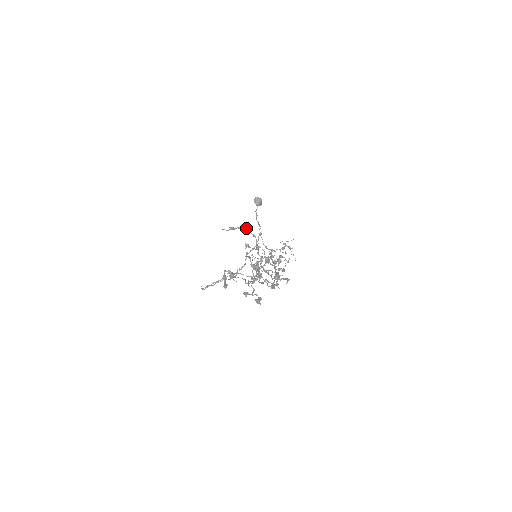
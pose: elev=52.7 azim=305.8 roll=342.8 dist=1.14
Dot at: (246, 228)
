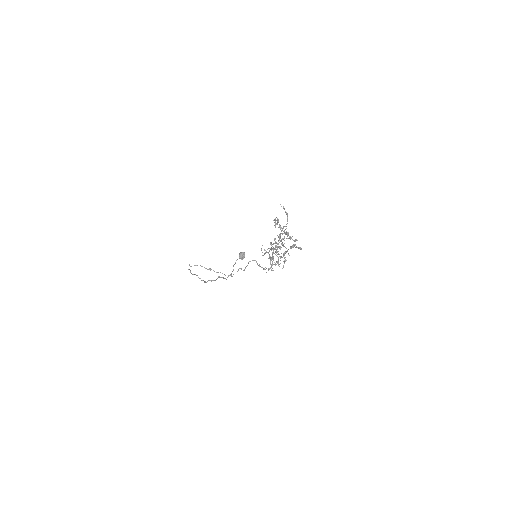
Dot at: (287, 216)
